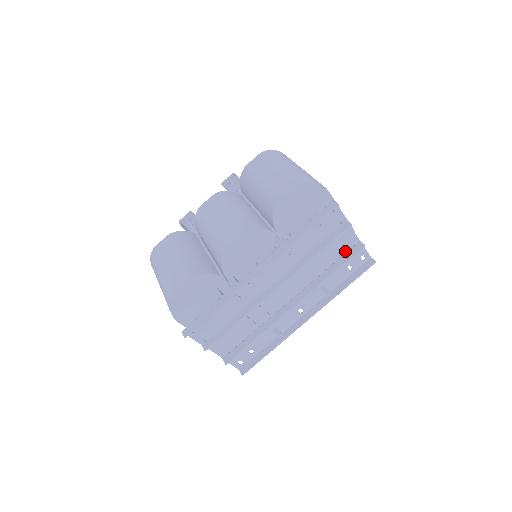
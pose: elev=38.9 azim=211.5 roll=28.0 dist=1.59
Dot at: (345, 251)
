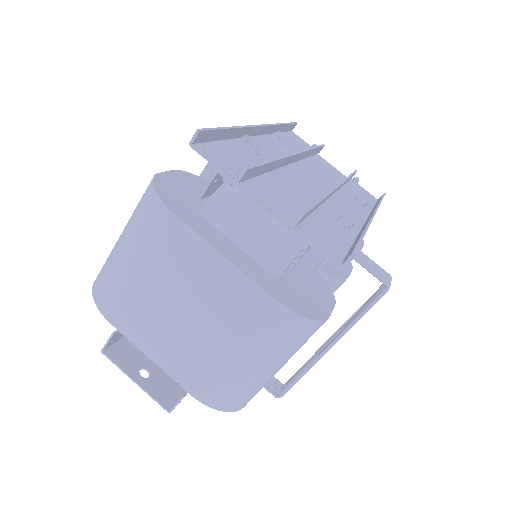
Dot at: occluded
